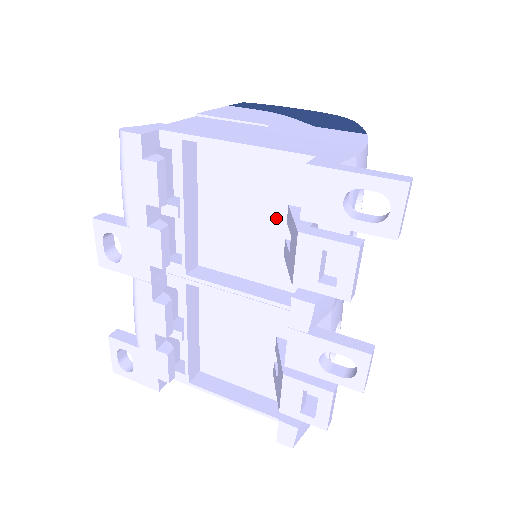
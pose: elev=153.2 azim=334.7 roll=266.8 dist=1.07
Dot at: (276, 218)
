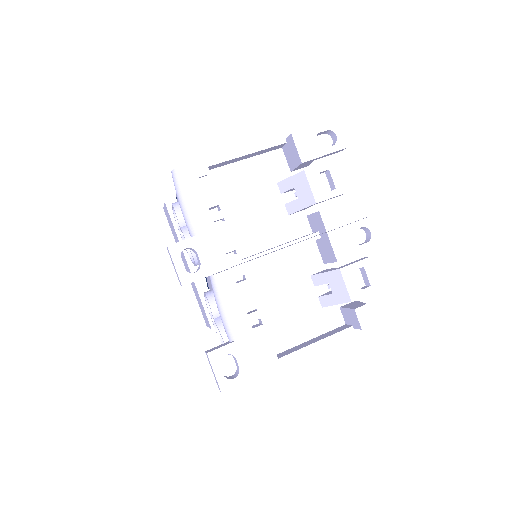
Dot at: (274, 195)
